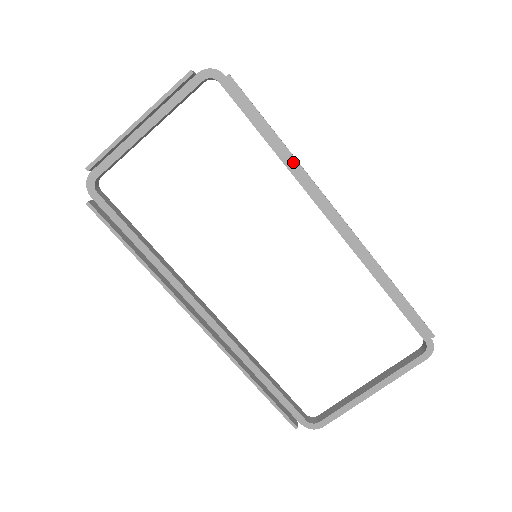
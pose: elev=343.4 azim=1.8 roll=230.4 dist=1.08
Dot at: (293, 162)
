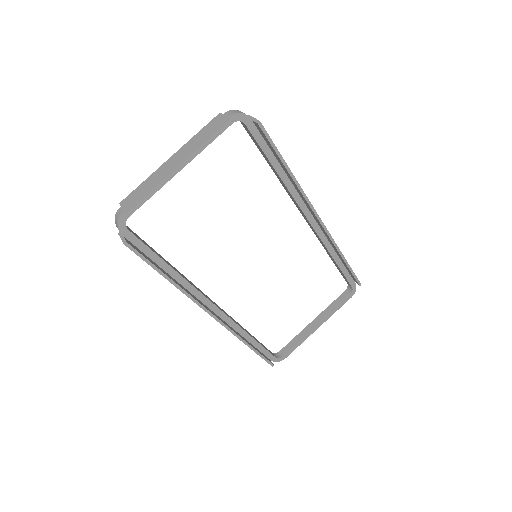
Dot at: (292, 183)
